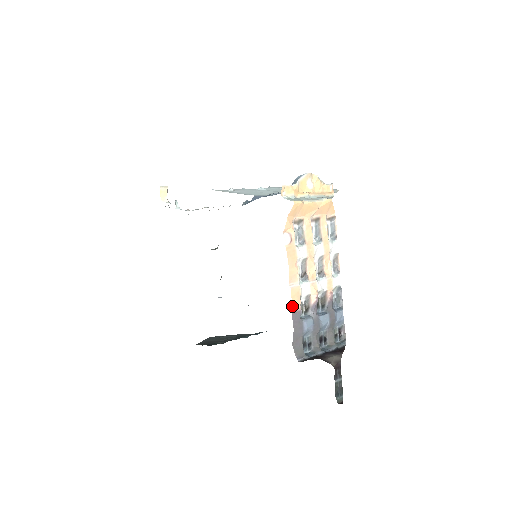
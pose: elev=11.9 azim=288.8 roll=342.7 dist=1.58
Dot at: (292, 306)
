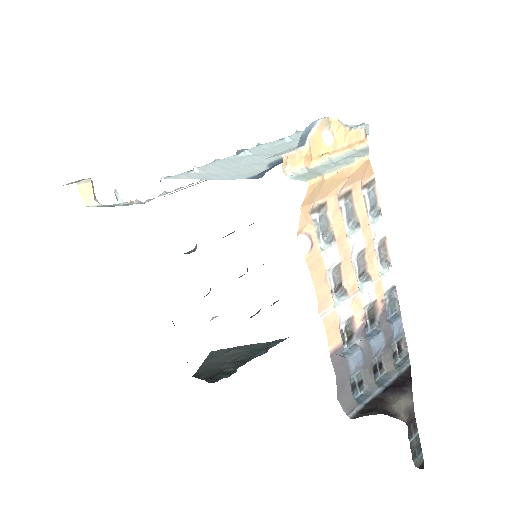
Dot at: (329, 345)
